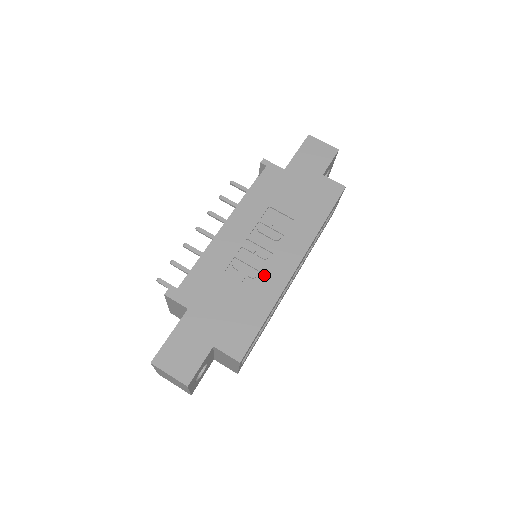
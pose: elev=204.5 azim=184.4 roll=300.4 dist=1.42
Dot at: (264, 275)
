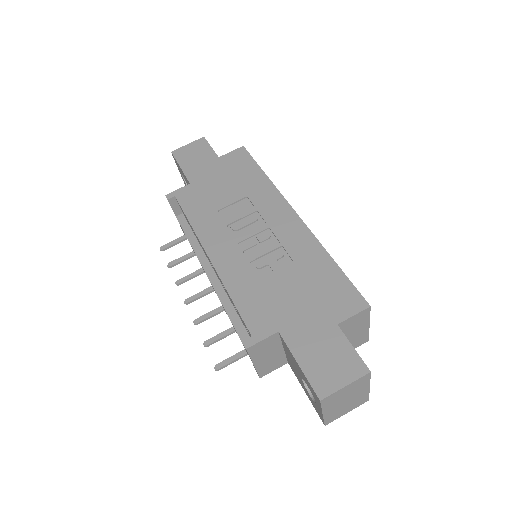
Dot at: (287, 244)
